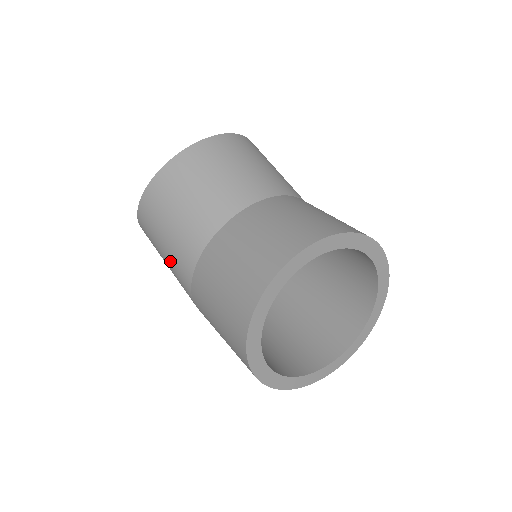
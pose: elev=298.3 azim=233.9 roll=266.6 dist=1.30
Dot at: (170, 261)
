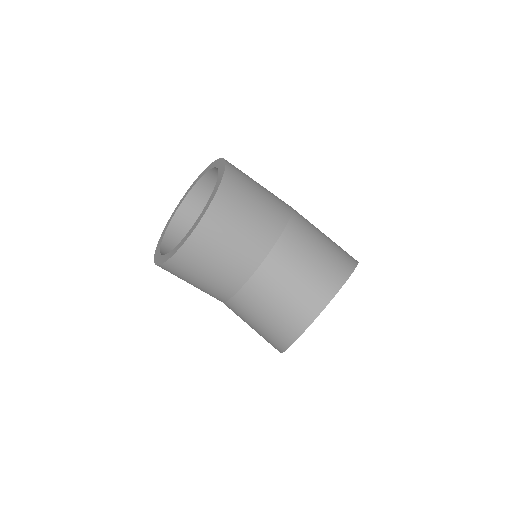
Dot at: occluded
